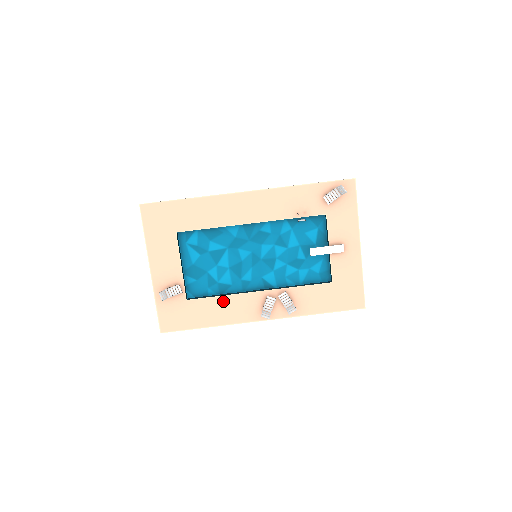
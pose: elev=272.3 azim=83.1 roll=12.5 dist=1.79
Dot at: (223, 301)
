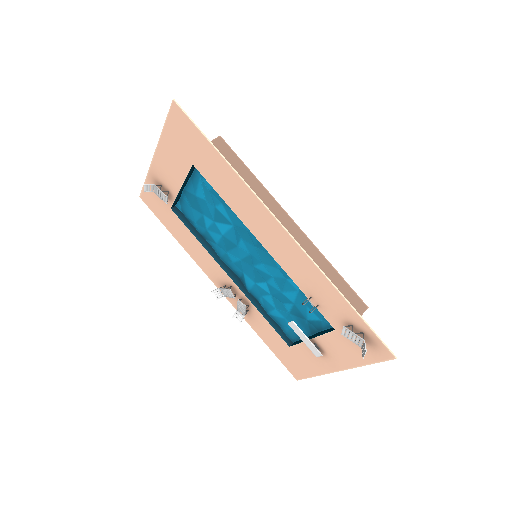
Dot at: (198, 245)
